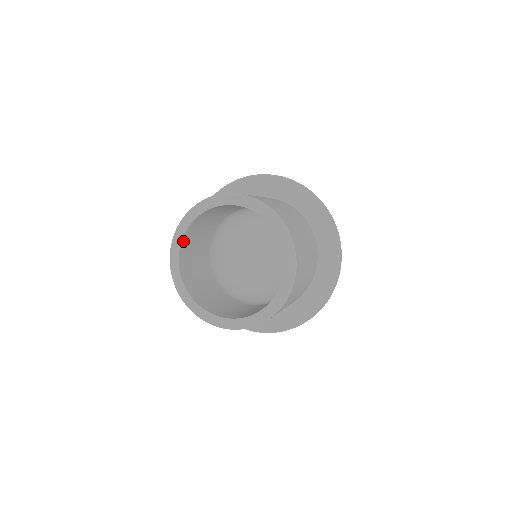
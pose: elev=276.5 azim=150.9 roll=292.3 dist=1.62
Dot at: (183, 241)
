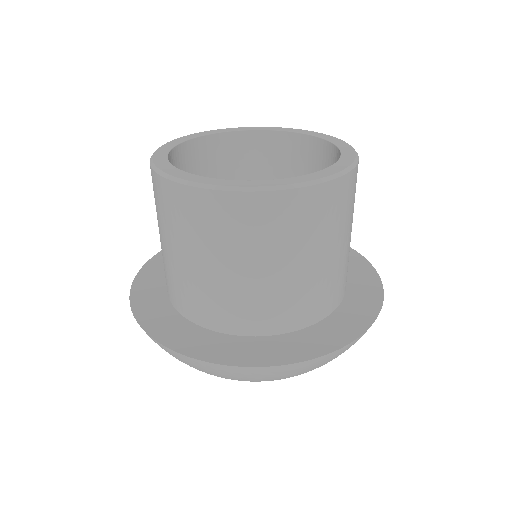
Dot at: (194, 143)
